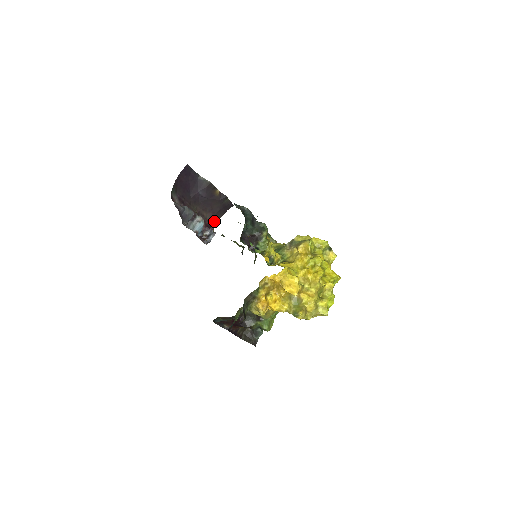
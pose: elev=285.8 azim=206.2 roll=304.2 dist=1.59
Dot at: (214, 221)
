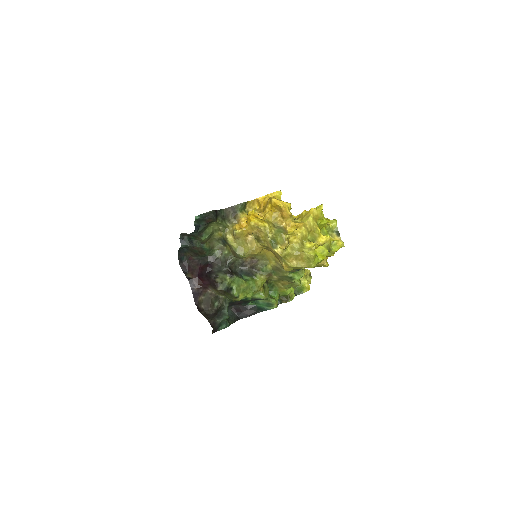
Dot at: occluded
